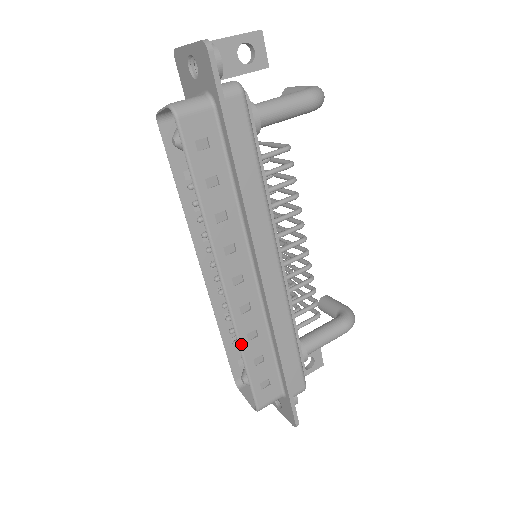
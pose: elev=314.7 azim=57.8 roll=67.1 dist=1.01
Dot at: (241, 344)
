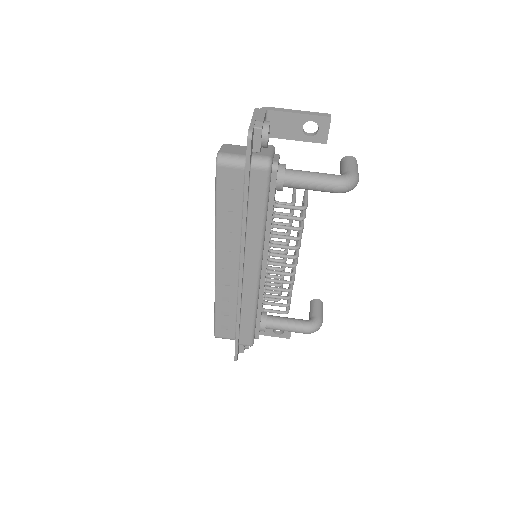
Dot at: (216, 299)
